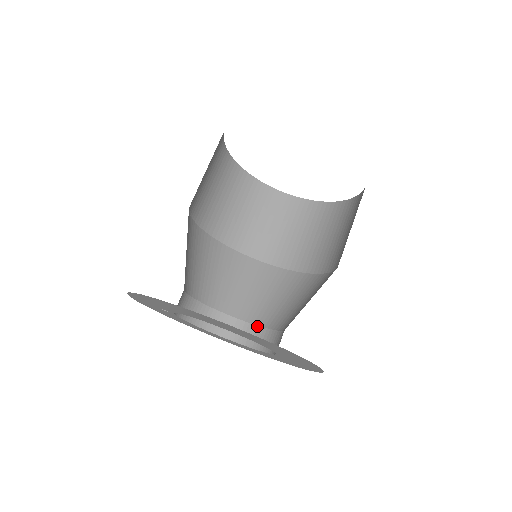
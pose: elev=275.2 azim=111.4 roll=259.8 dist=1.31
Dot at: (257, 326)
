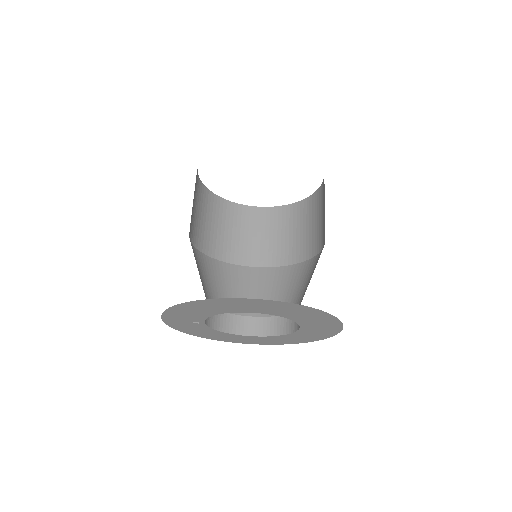
Dot at: (275, 317)
